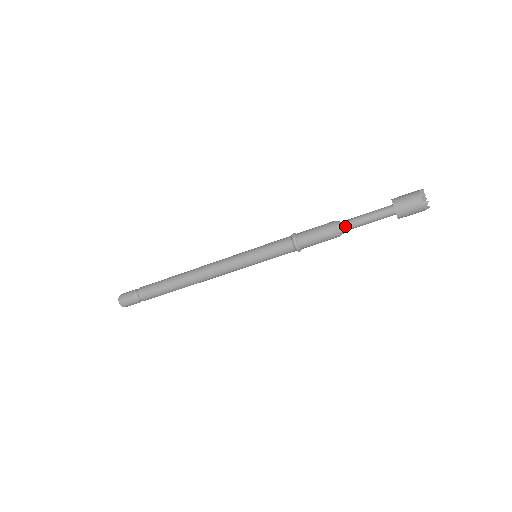
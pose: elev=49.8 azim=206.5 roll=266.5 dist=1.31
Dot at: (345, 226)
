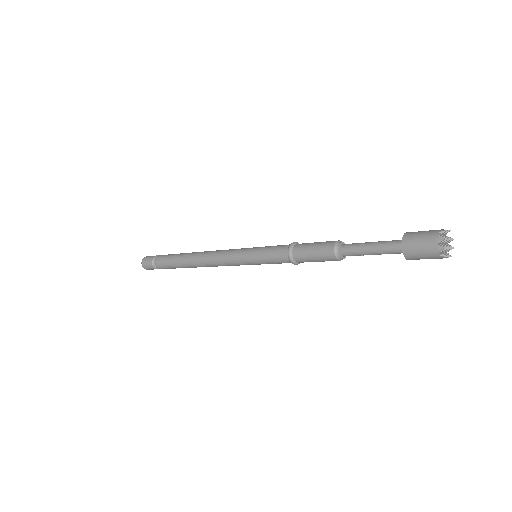
Dot at: (346, 246)
